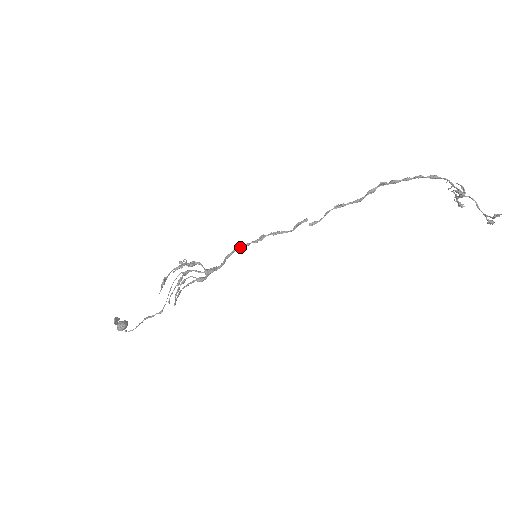
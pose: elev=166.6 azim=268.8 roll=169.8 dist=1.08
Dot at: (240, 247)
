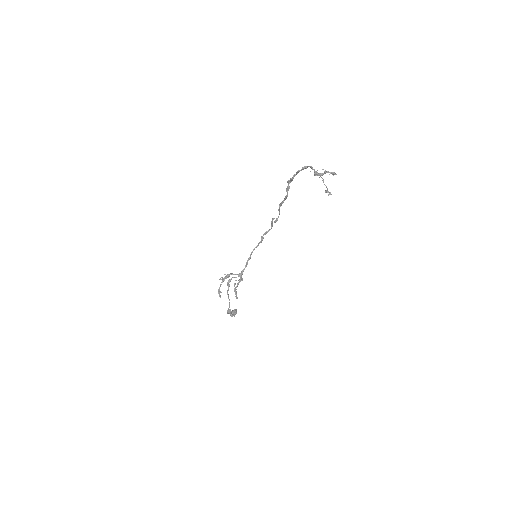
Dot at: (253, 250)
